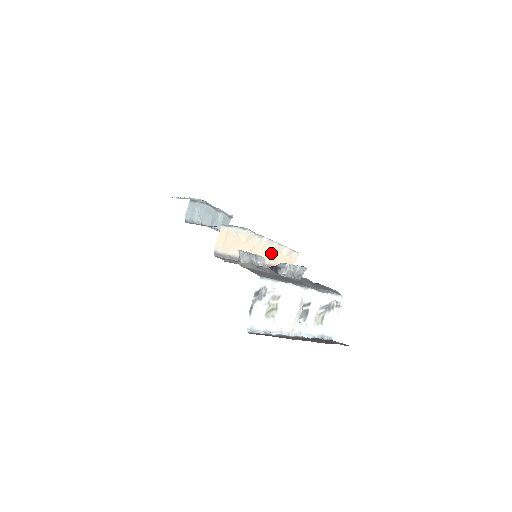
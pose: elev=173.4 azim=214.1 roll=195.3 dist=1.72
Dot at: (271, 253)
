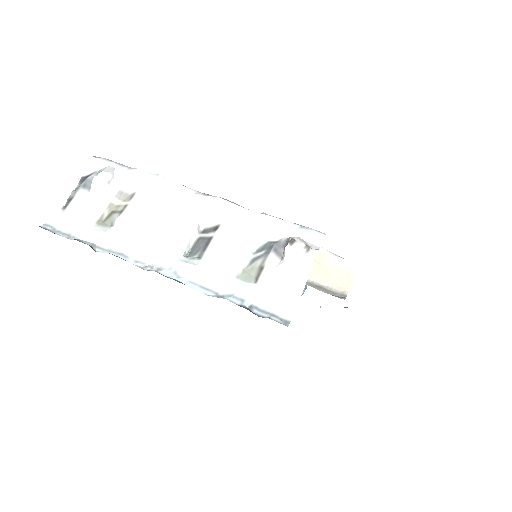
Dot at: occluded
